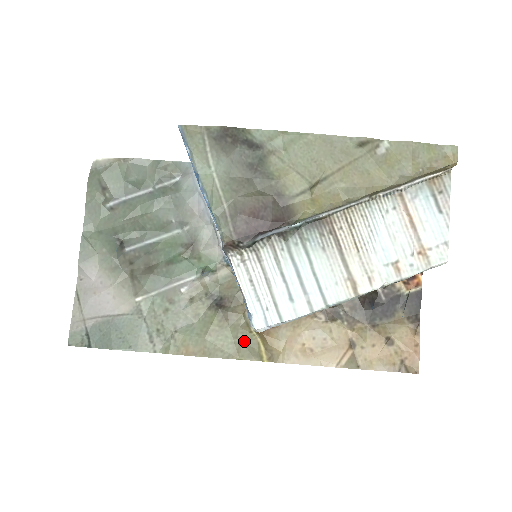
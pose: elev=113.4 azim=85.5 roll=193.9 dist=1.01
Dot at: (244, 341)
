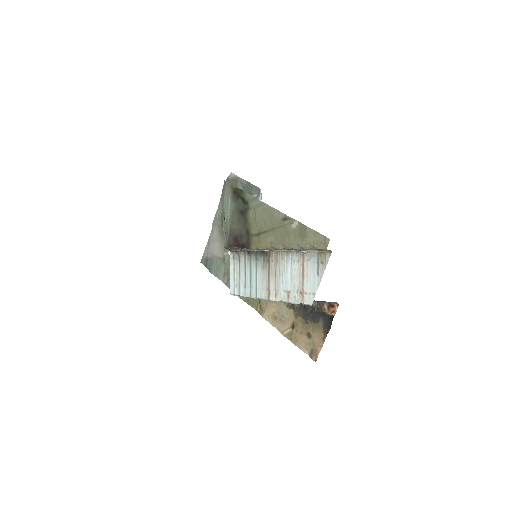
Dot at: occluded
